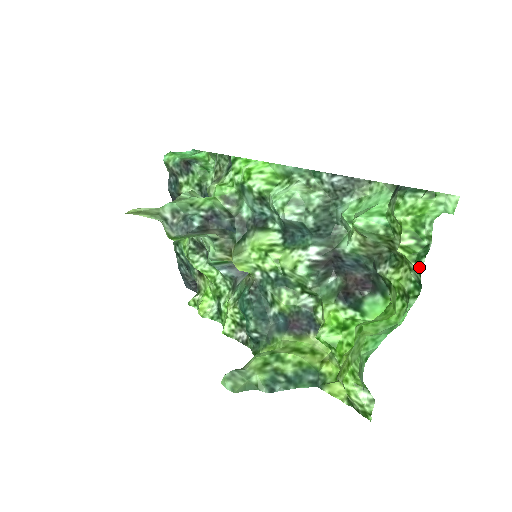
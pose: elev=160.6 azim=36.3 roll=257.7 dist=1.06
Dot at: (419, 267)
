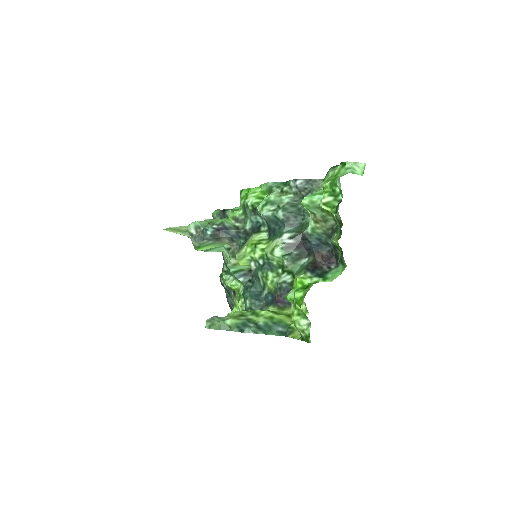
Dot at: occluded
